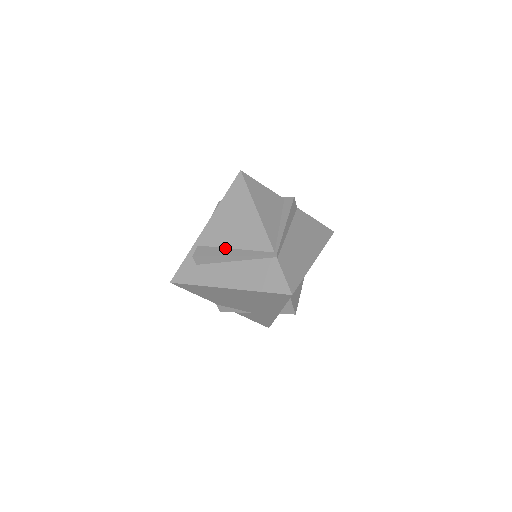
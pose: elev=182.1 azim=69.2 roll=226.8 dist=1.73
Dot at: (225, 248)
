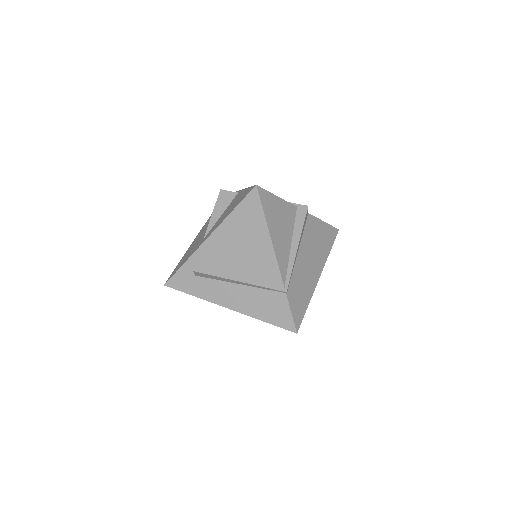
Dot at: (230, 268)
